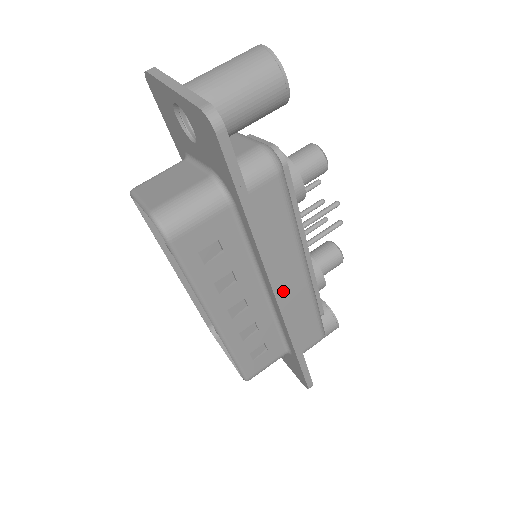
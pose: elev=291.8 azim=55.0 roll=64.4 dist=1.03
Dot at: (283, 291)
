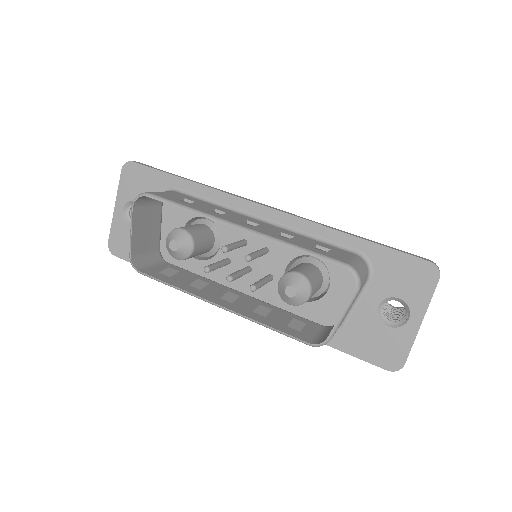
Dot at: occluded
